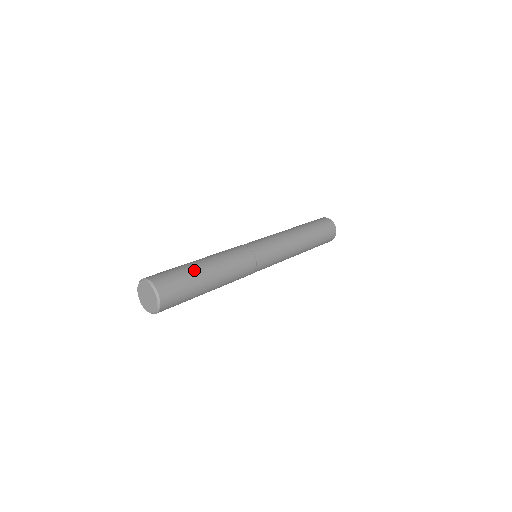
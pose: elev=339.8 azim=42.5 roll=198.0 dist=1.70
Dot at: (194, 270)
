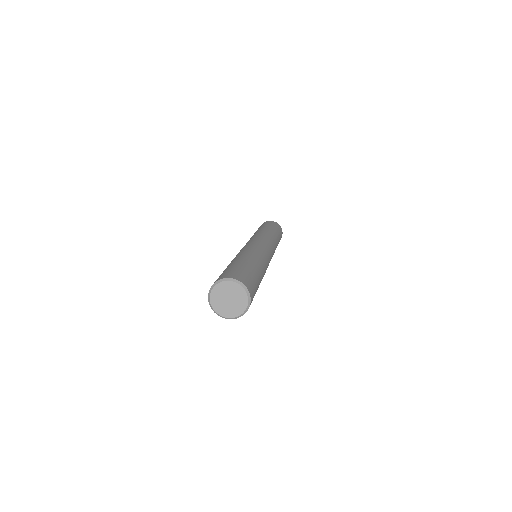
Dot at: (241, 263)
